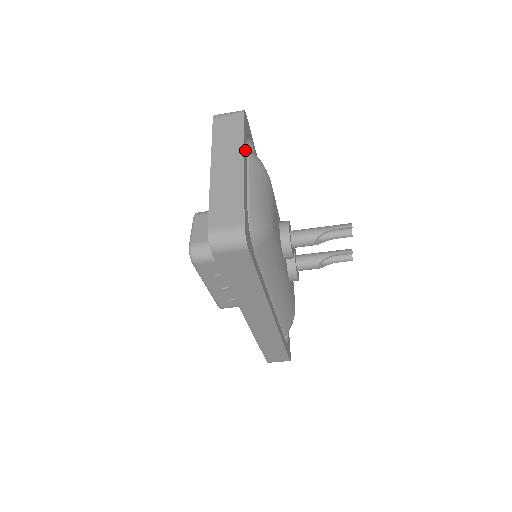
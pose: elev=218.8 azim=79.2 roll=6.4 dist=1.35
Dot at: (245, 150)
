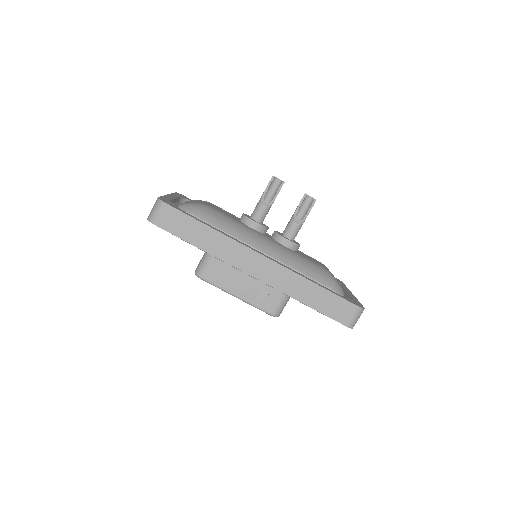
Dot at: (175, 196)
